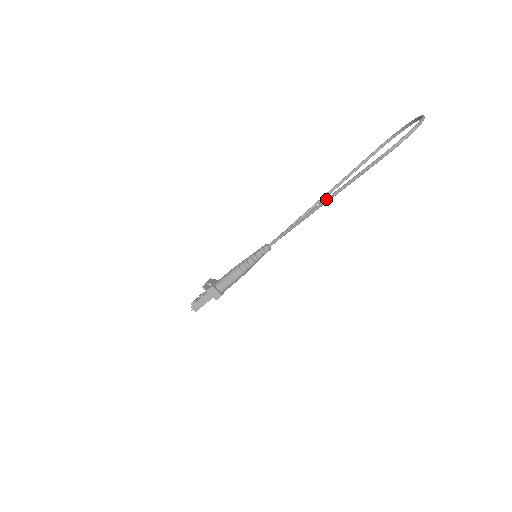
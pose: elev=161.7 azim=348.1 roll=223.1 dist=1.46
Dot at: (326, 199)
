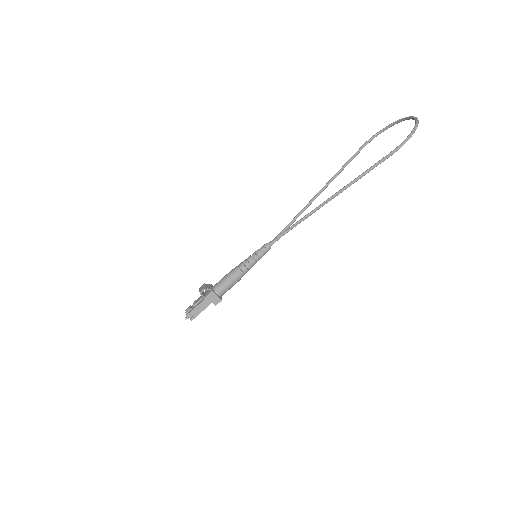
Dot at: (333, 195)
